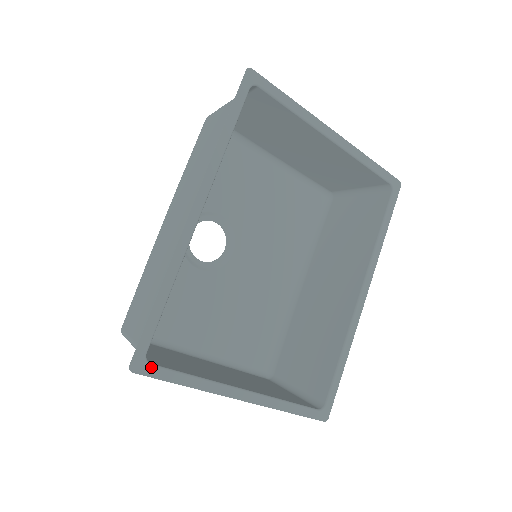
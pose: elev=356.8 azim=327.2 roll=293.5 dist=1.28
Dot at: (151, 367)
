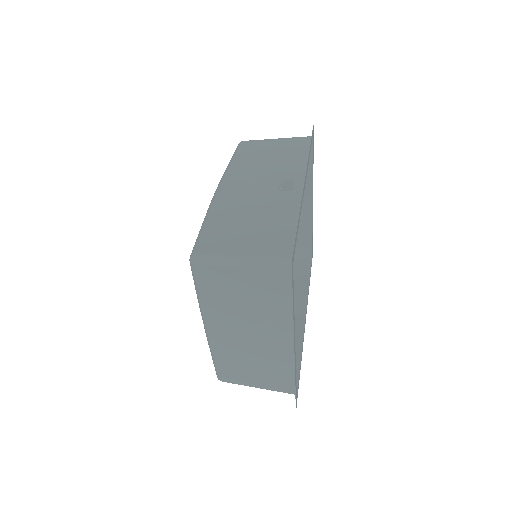
Dot at: occluded
